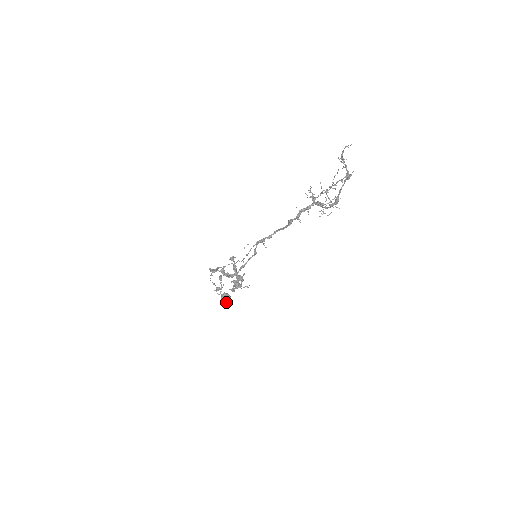
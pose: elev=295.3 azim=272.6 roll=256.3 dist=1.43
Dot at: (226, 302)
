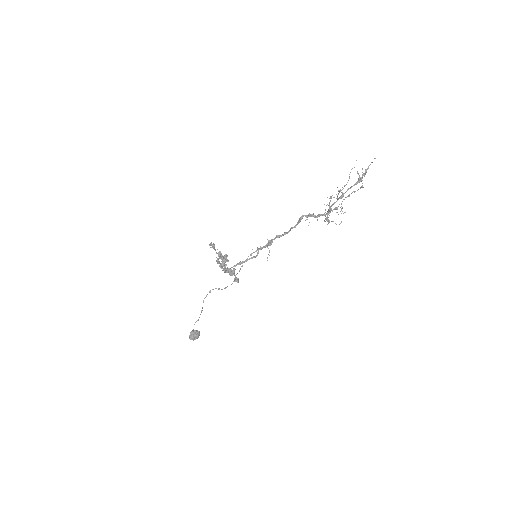
Dot at: (191, 335)
